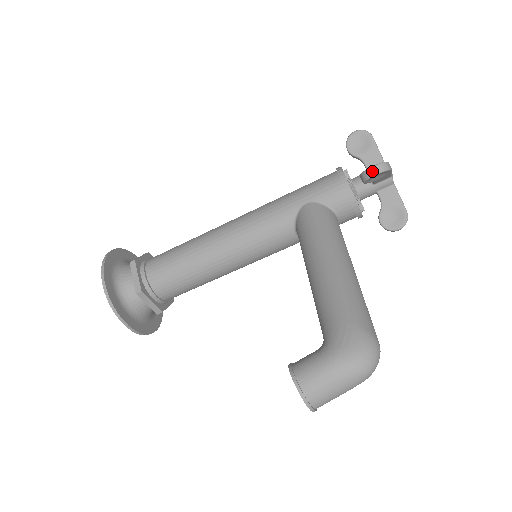
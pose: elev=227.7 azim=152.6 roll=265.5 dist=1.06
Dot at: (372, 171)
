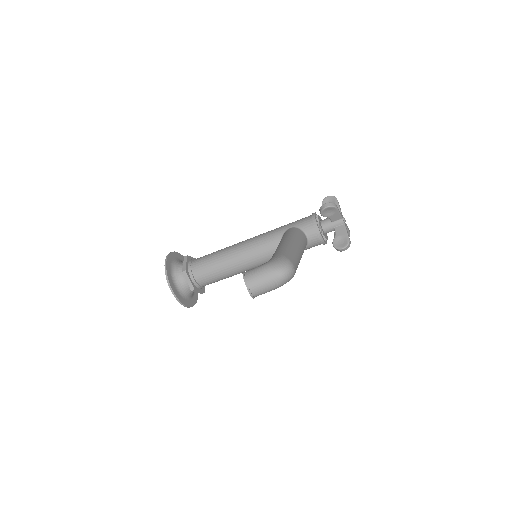
Dot at: (324, 206)
